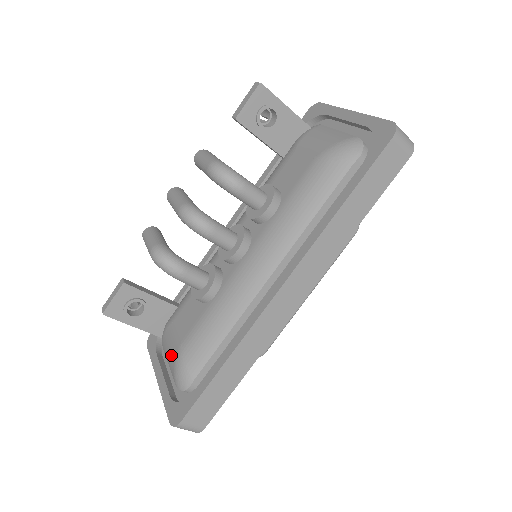
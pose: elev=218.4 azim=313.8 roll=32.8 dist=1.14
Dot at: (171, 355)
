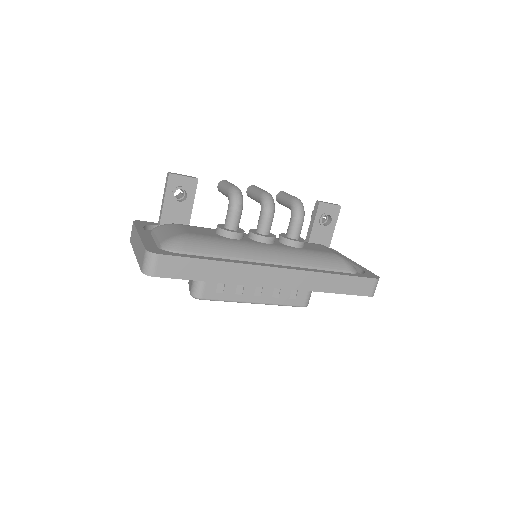
Dot at: (173, 232)
